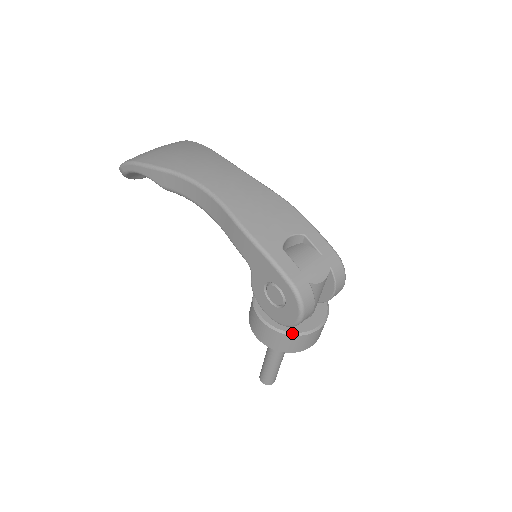
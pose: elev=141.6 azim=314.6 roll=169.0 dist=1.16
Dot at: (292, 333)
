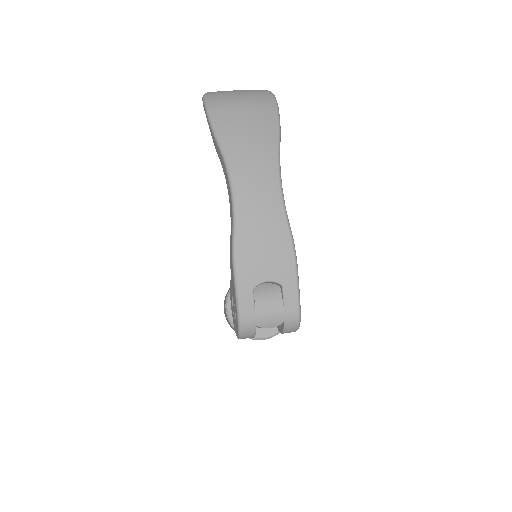
Dot at: occluded
